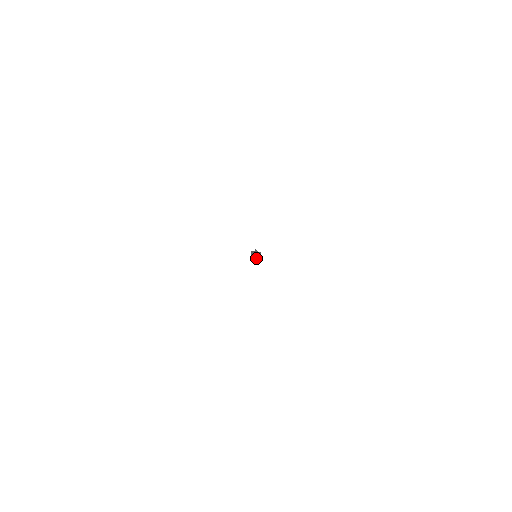
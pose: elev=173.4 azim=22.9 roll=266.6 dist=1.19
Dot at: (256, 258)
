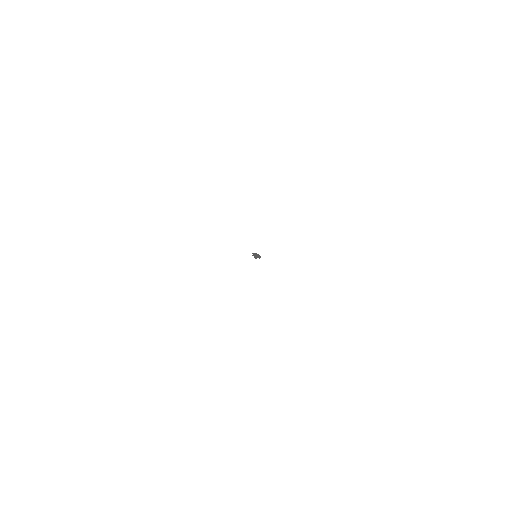
Dot at: occluded
